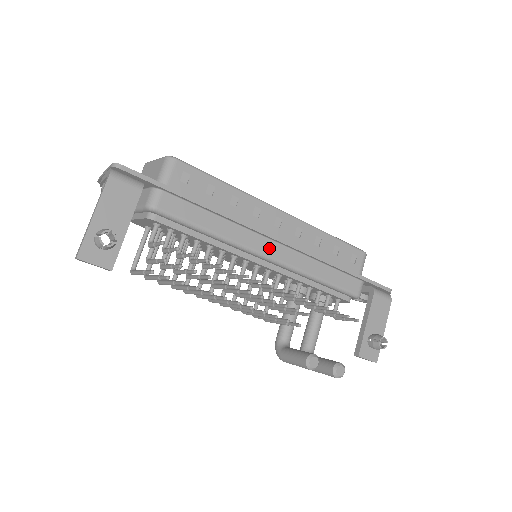
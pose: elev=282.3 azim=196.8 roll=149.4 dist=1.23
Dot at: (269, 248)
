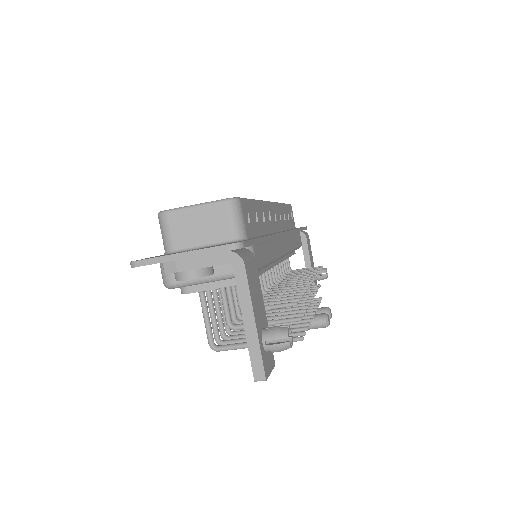
Dot at: (284, 245)
